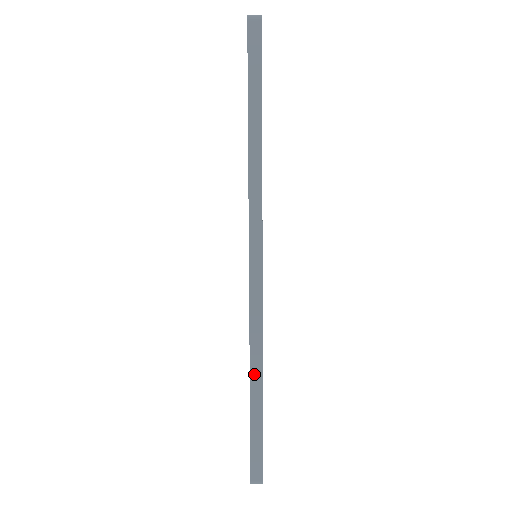
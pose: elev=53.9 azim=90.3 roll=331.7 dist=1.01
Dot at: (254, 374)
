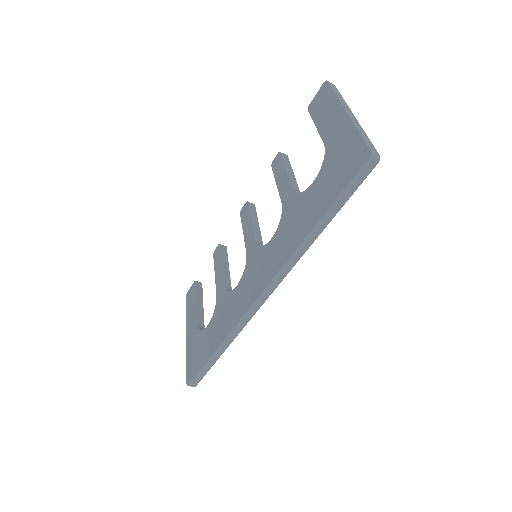
Dot at: (224, 344)
